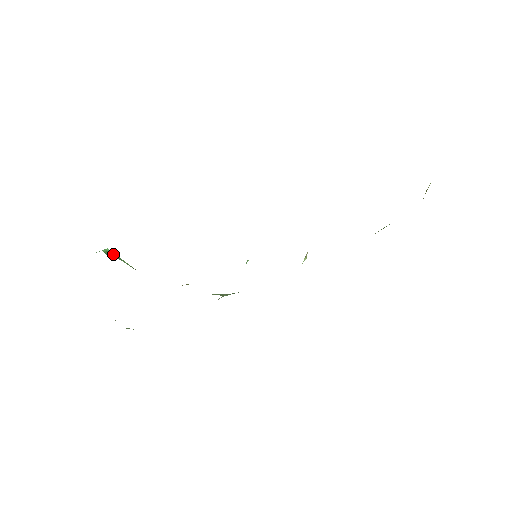
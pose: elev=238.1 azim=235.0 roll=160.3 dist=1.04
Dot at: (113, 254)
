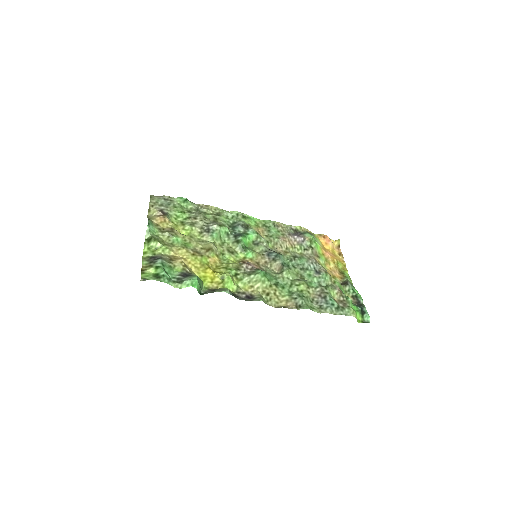
Dot at: (200, 288)
